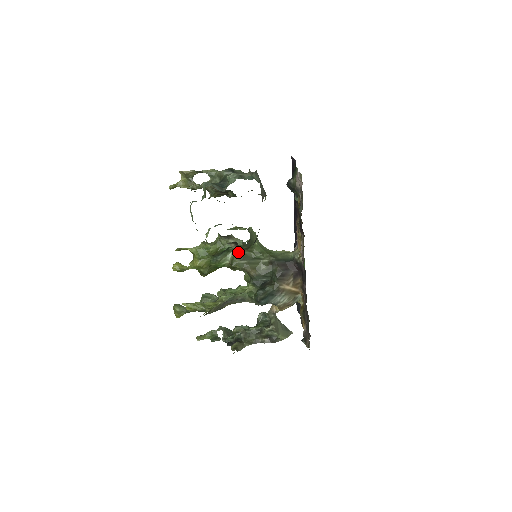
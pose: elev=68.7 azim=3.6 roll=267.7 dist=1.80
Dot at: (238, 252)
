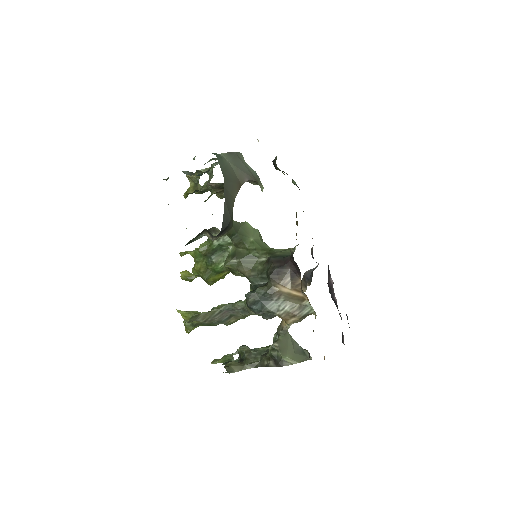
Dot at: (232, 251)
